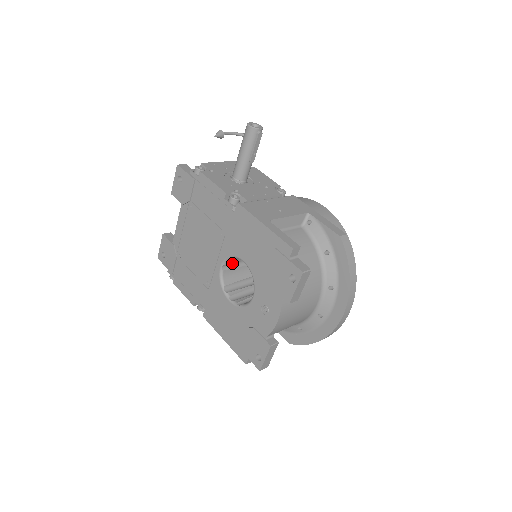
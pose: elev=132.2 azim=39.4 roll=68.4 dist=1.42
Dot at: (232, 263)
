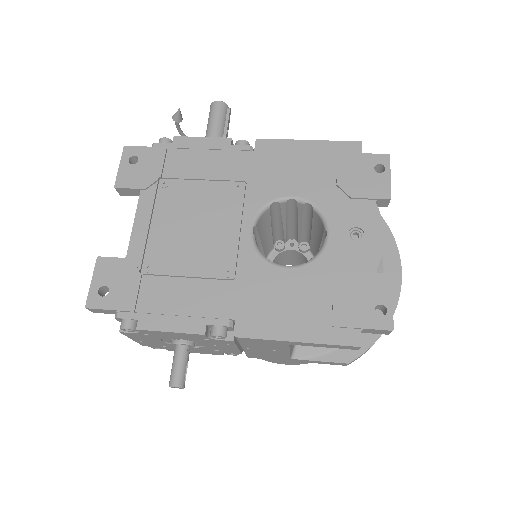
Dot at: occluded
